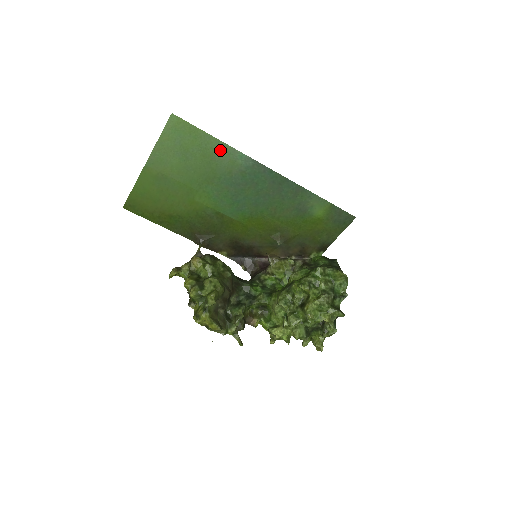
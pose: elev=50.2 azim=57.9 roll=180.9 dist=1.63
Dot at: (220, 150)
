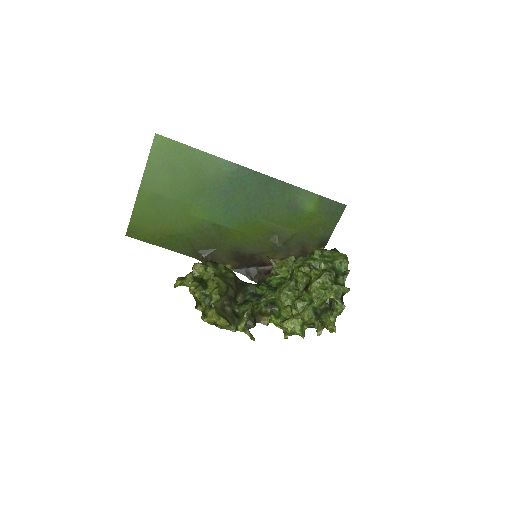
Dot at: (205, 161)
